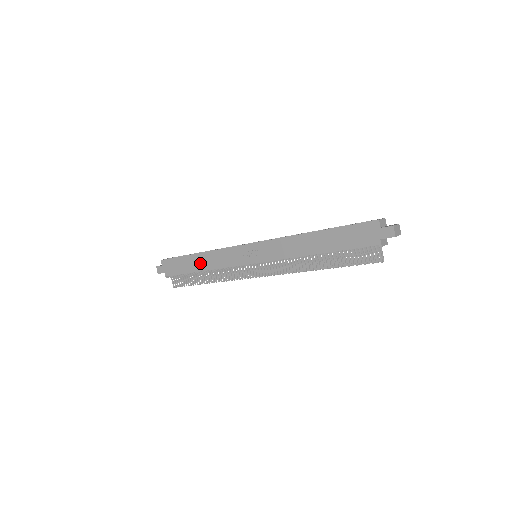
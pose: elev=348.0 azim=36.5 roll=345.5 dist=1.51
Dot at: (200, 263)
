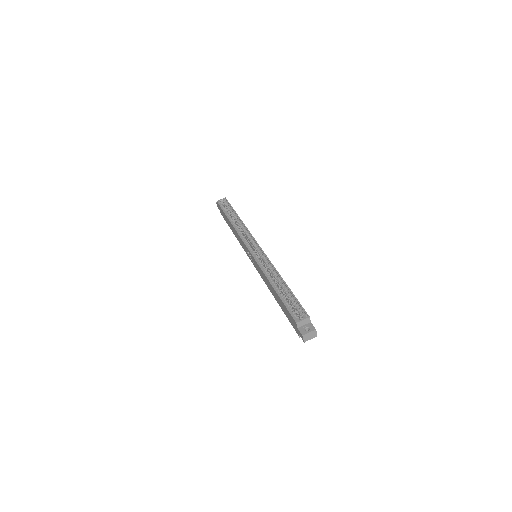
Dot at: (232, 228)
